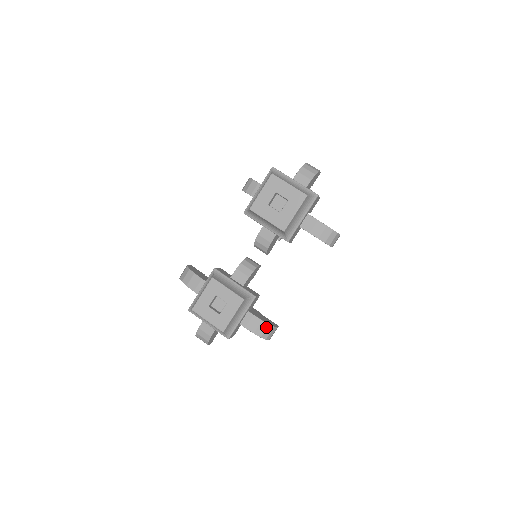
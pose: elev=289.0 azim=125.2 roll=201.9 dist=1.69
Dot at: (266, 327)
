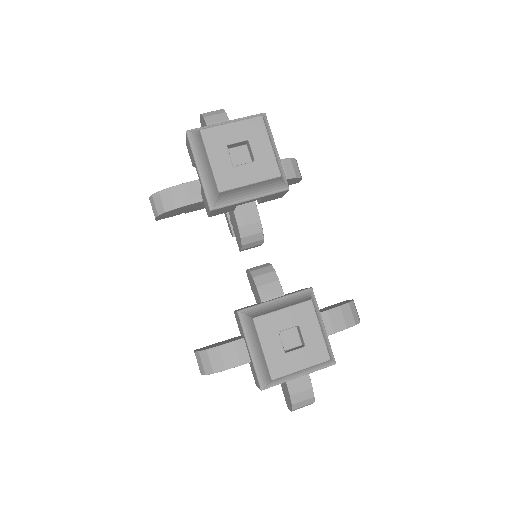
Dot at: (349, 308)
